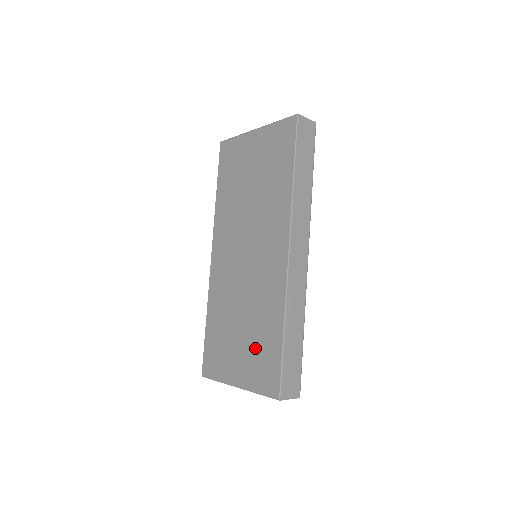
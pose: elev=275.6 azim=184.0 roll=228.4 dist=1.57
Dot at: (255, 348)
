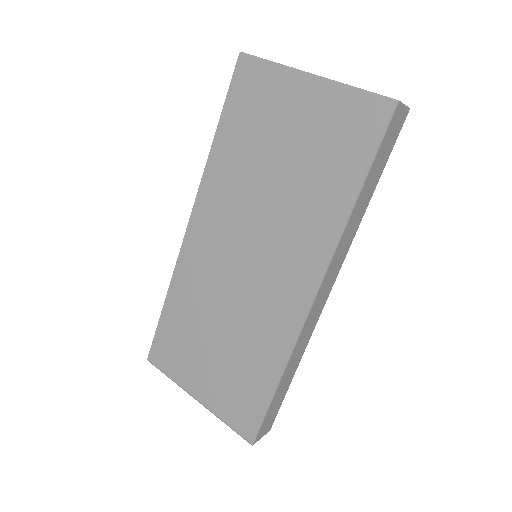
Dot at: (232, 376)
